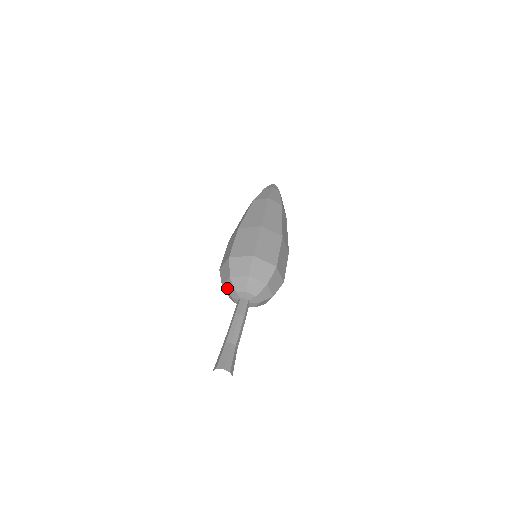
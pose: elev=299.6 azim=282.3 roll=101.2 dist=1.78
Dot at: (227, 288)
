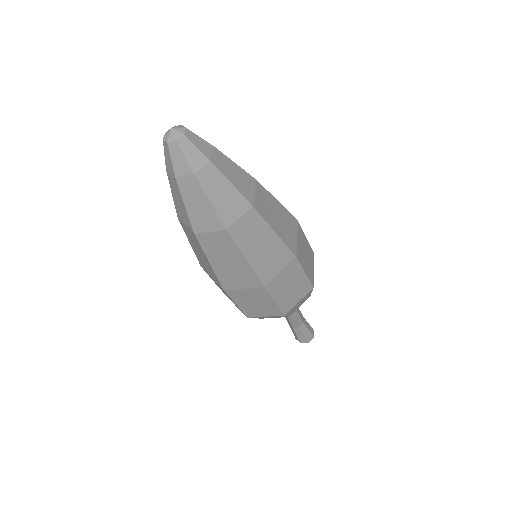
Dot at: occluded
